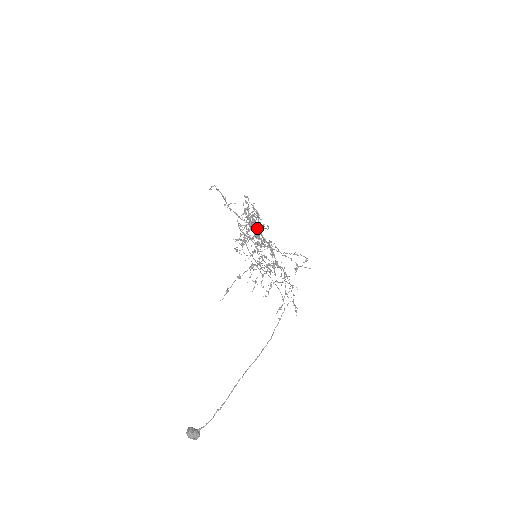
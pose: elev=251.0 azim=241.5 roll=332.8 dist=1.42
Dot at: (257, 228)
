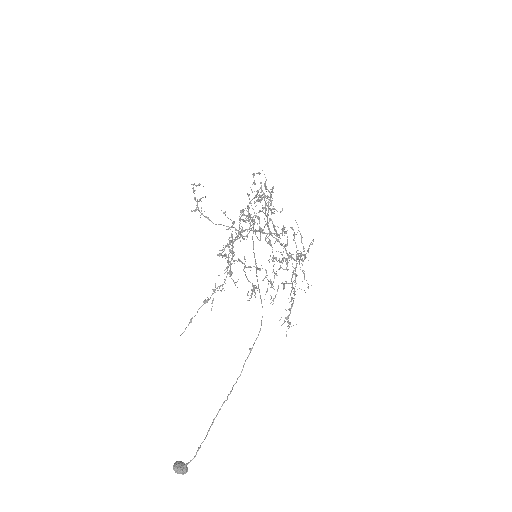
Dot at: (267, 214)
